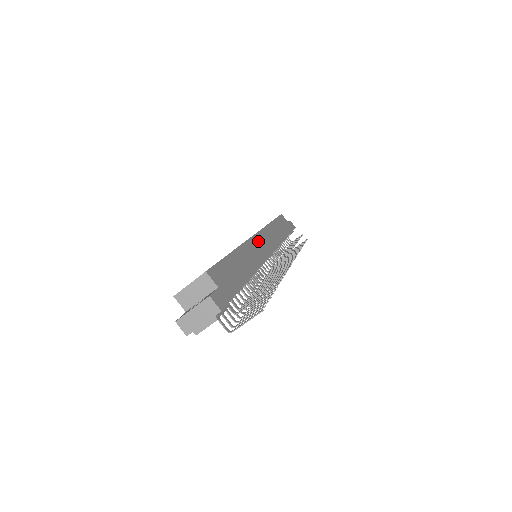
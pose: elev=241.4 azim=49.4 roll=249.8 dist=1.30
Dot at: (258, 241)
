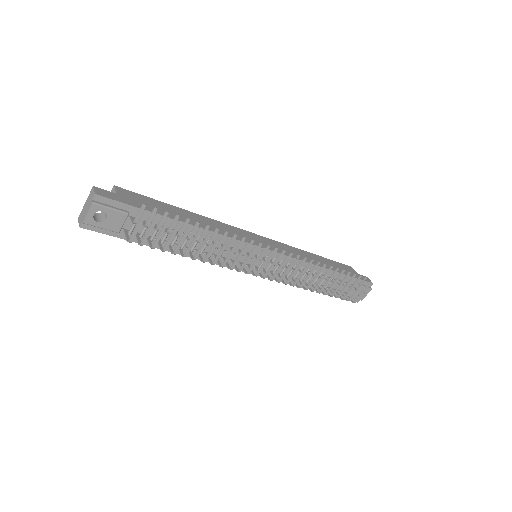
Dot at: (251, 236)
